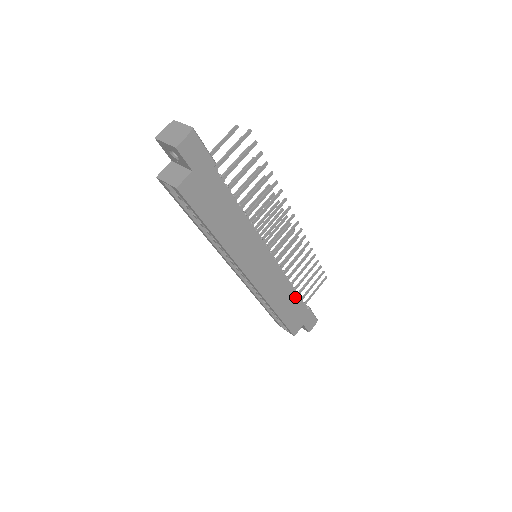
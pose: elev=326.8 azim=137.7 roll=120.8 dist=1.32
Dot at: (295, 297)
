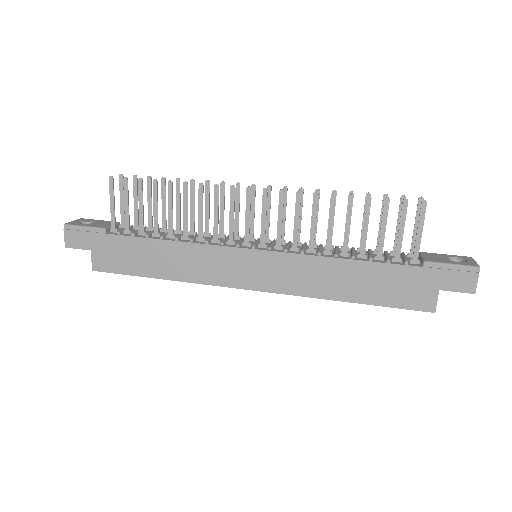
Dot at: (364, 267)
